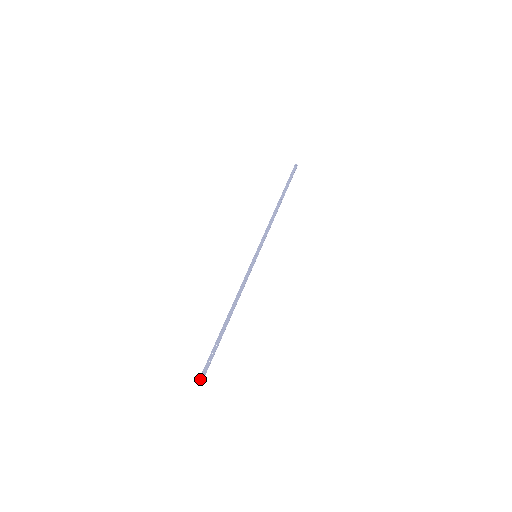
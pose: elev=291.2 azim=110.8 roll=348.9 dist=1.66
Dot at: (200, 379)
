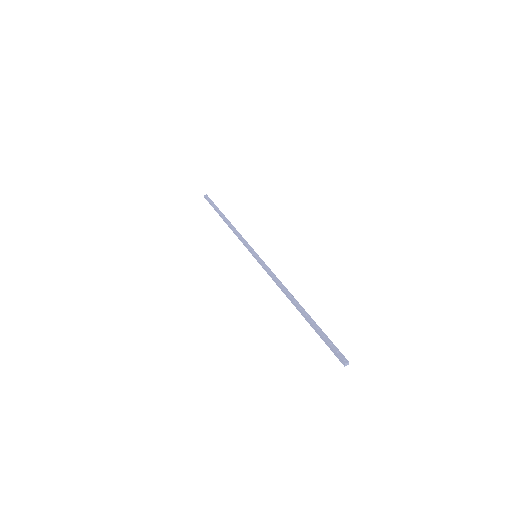
Dot at: (345, 363)
